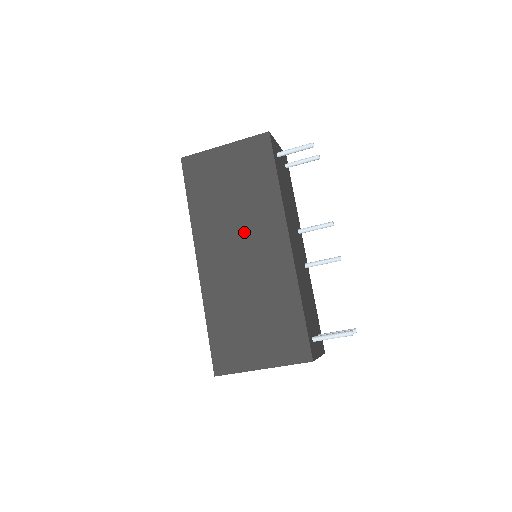
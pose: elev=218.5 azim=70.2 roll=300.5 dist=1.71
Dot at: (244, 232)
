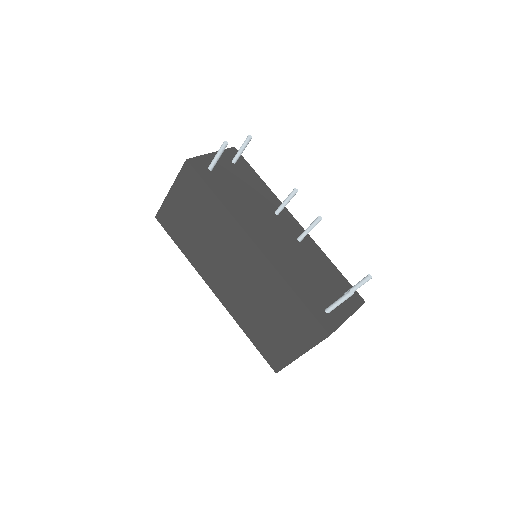
Dot at: (223, 253)
